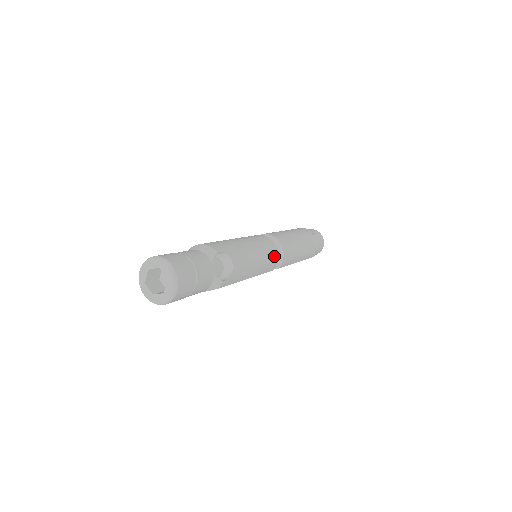
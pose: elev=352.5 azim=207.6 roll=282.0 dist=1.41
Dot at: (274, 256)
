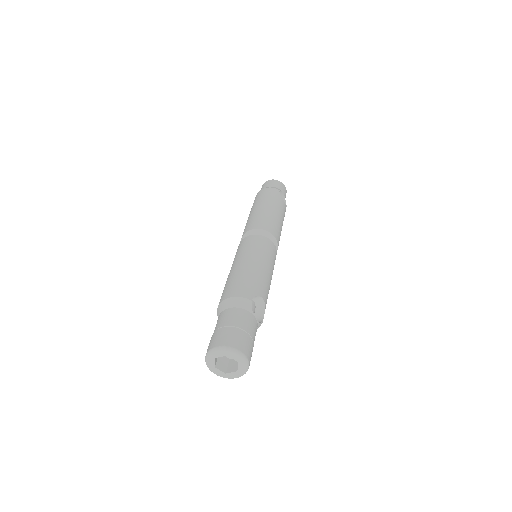
Dot at: (275, 253)
